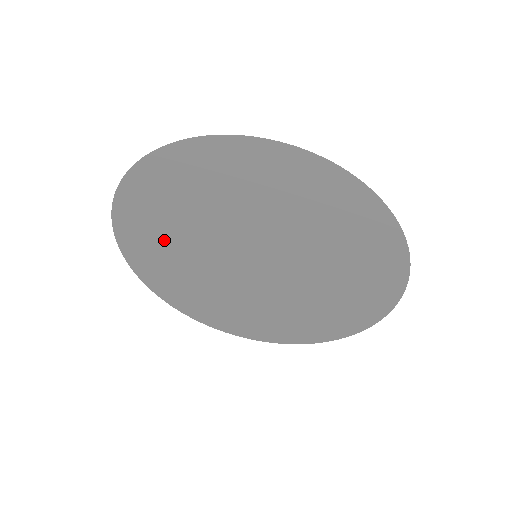
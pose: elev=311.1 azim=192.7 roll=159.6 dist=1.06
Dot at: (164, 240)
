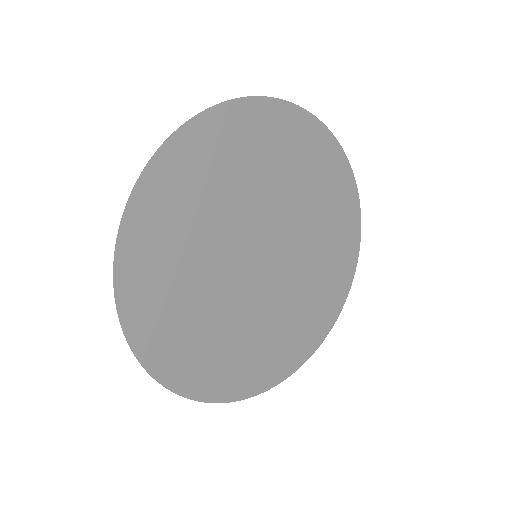
Dot at: (177, 278)
